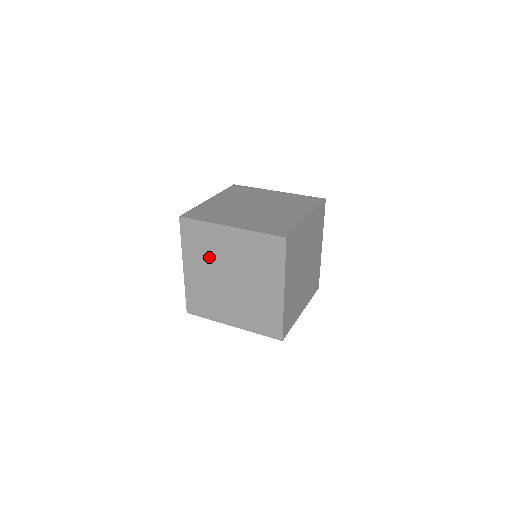
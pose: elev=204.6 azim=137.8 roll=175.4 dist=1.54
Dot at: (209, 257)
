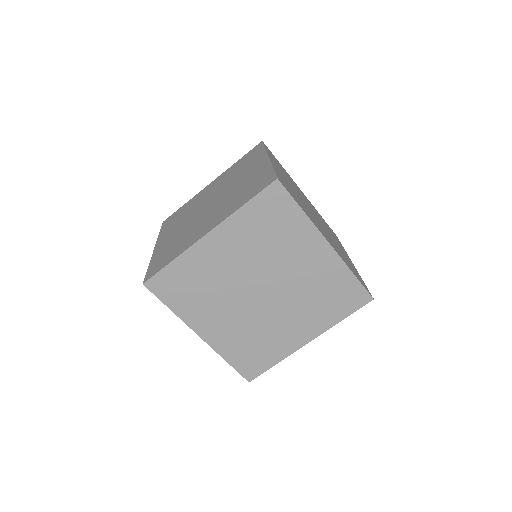
Dot at: (262, 251)
